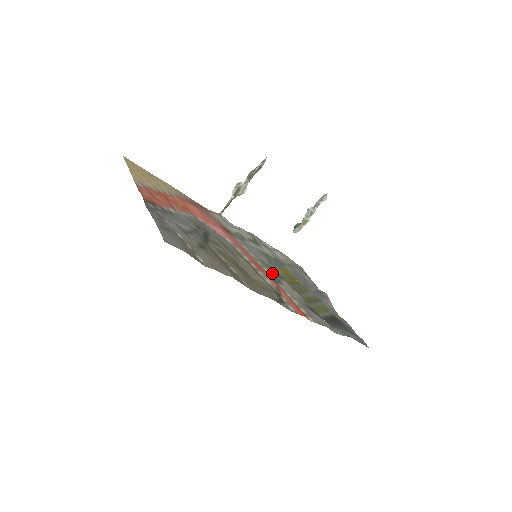
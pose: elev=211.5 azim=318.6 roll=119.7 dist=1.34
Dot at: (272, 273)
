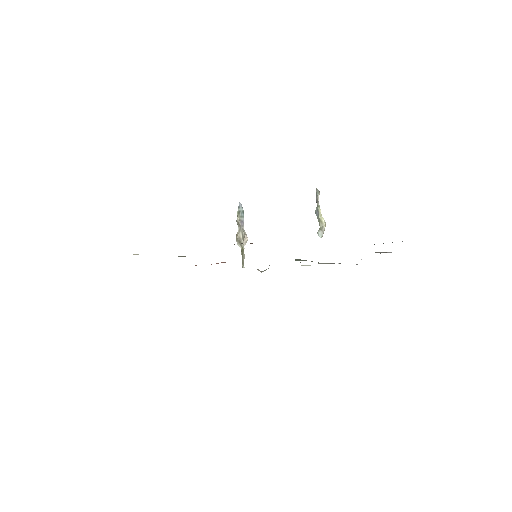
Dot at: occluded
